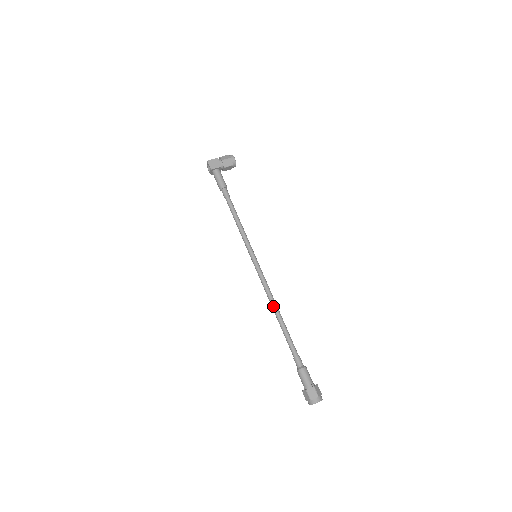
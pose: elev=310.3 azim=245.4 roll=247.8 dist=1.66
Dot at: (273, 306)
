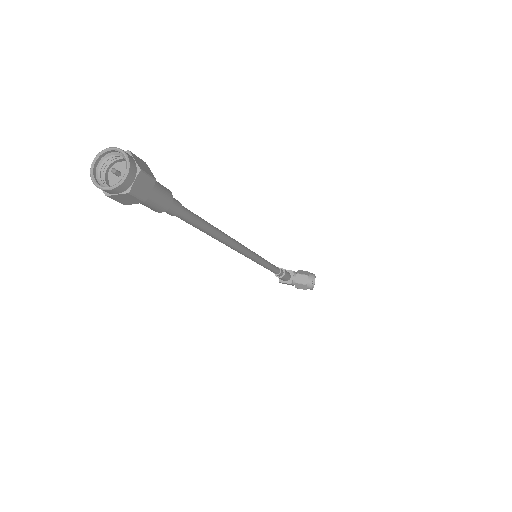
Dot at: occluded
